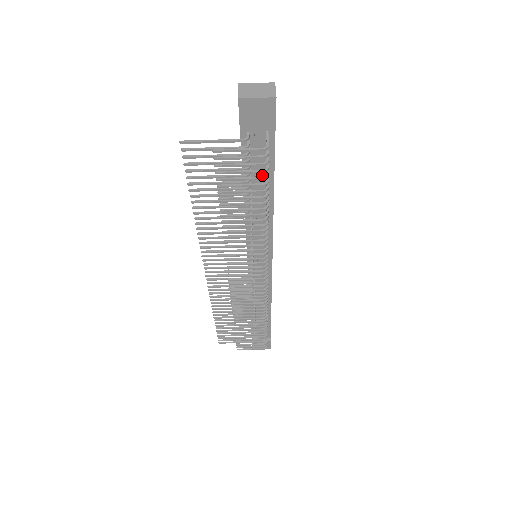
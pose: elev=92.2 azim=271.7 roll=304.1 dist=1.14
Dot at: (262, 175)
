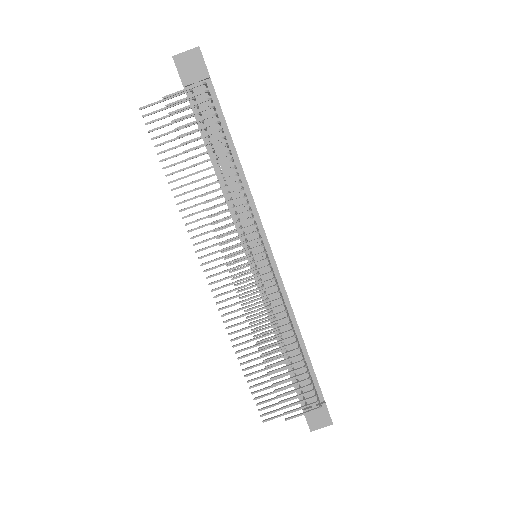
Dot at: (218, 132)
